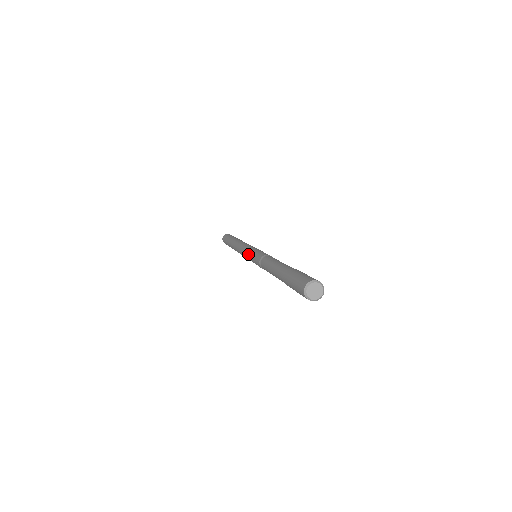
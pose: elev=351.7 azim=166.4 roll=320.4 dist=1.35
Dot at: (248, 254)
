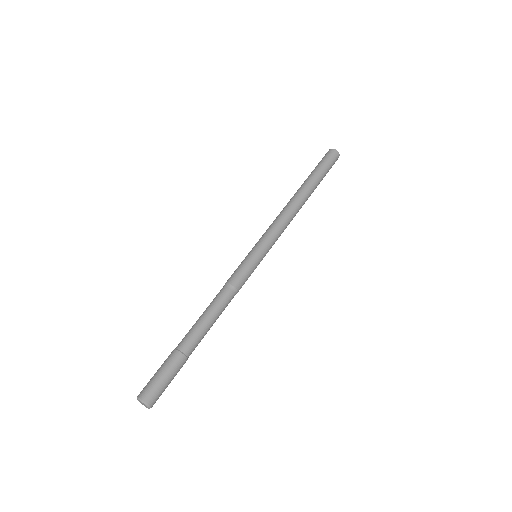
Dot at: (251, 250)
